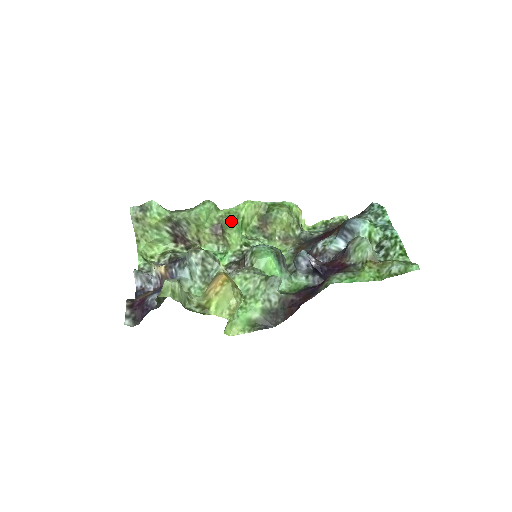
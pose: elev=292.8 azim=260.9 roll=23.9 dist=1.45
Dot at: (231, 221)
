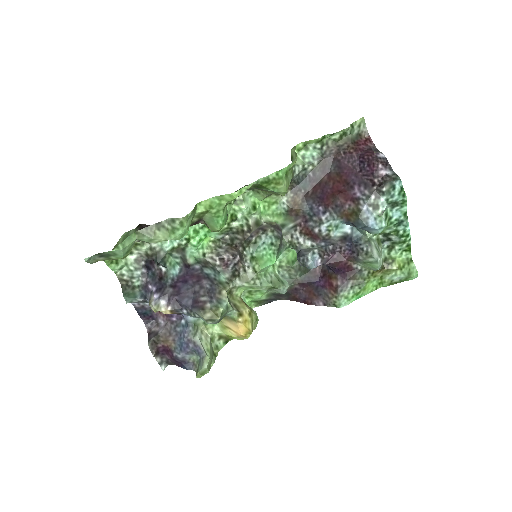
Dot at: (218, 221)
